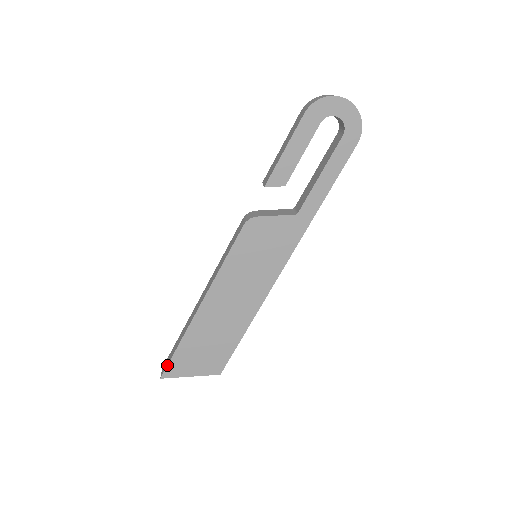
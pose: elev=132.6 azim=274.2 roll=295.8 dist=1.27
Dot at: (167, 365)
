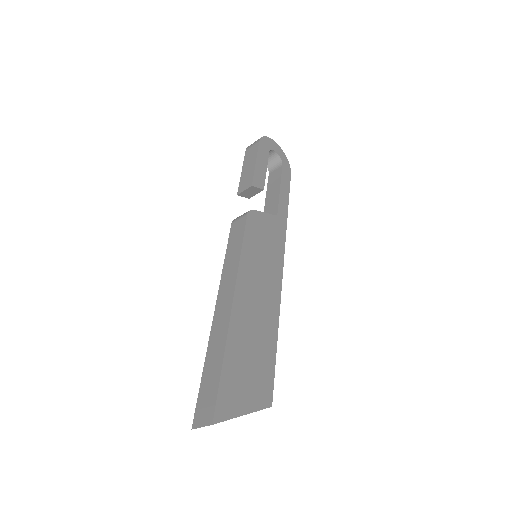
Dot at: (216, 396)
